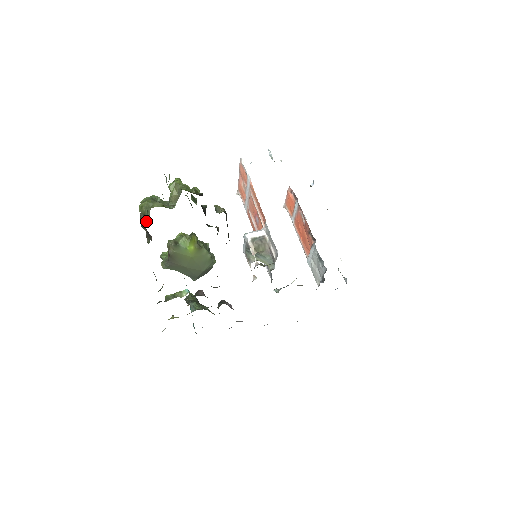
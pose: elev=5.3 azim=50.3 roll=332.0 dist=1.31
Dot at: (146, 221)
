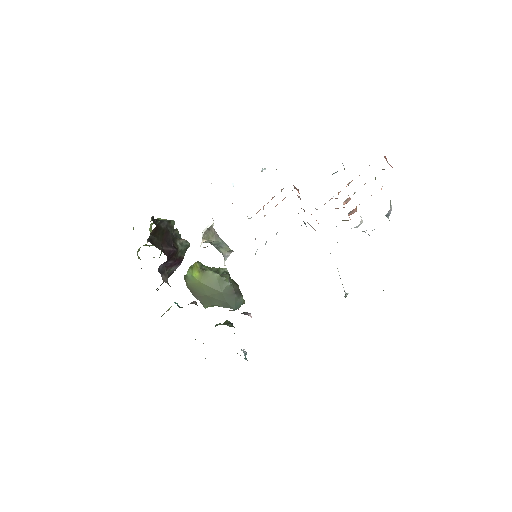
Dot at: occluded
